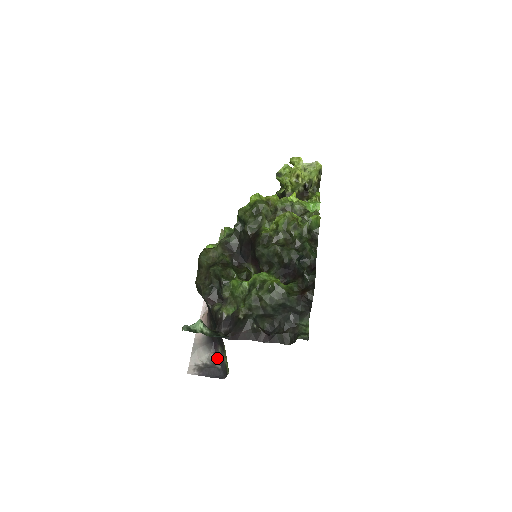
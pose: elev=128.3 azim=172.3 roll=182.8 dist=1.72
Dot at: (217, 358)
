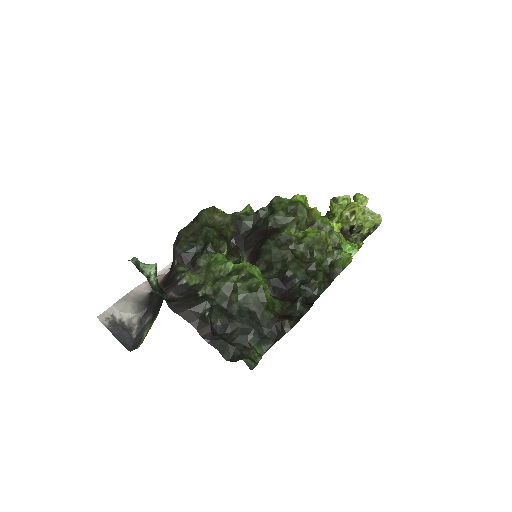
Dot at: (139, 325)
